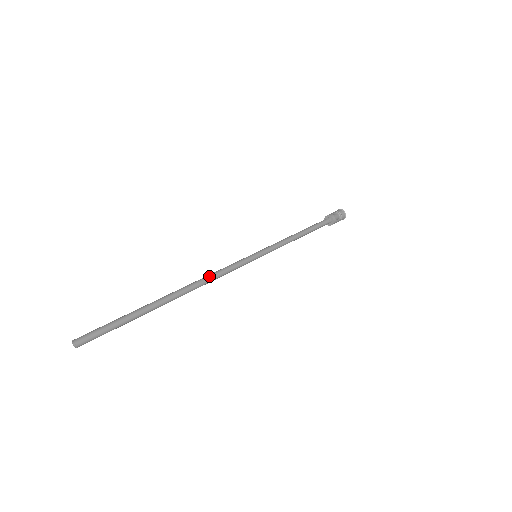
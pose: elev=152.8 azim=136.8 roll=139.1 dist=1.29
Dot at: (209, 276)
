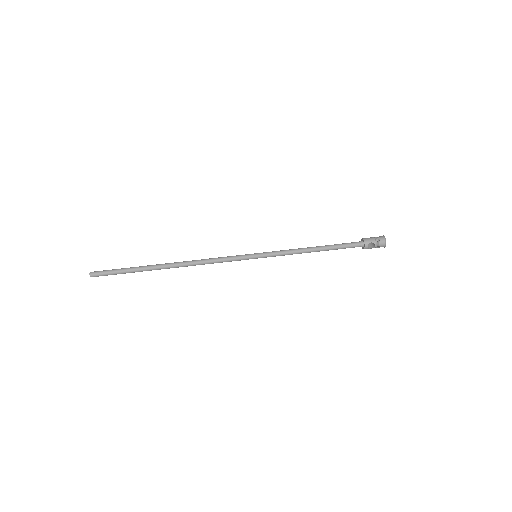
Dot at: (202, 262)
